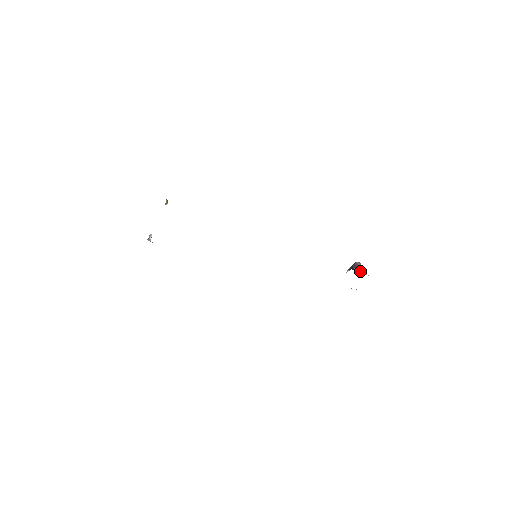
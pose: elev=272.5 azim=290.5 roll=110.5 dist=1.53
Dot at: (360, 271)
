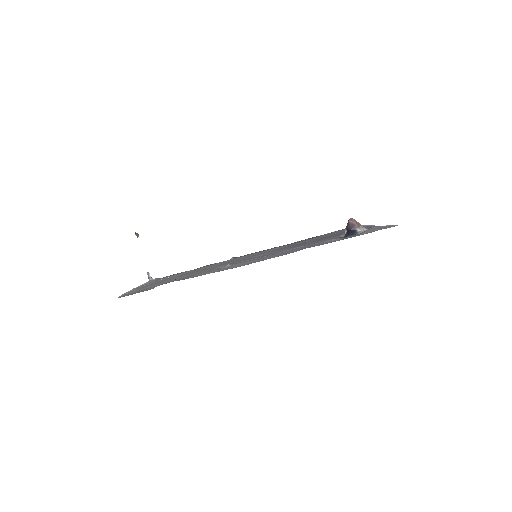
Dot at: (357, 230)
